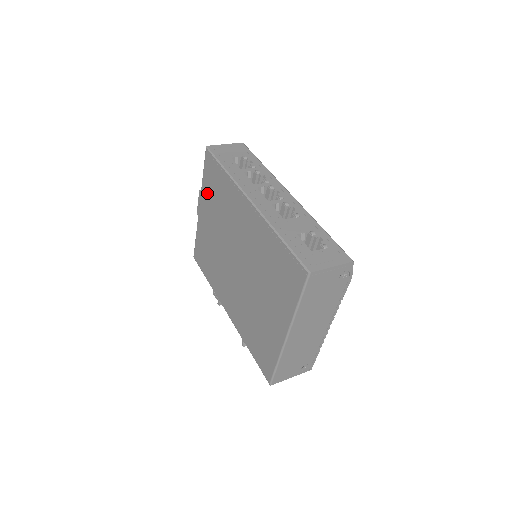
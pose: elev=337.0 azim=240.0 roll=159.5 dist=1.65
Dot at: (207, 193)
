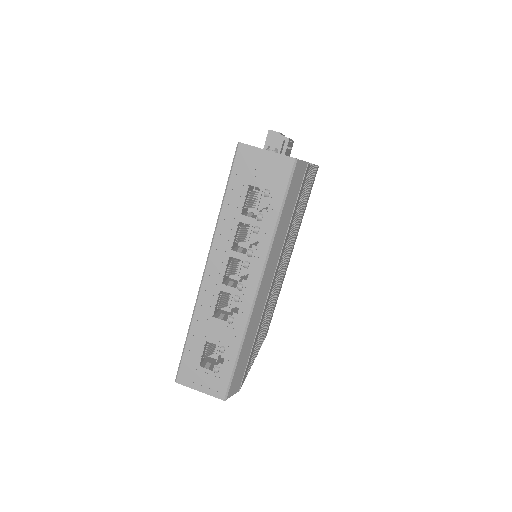
Dot at: occluded
